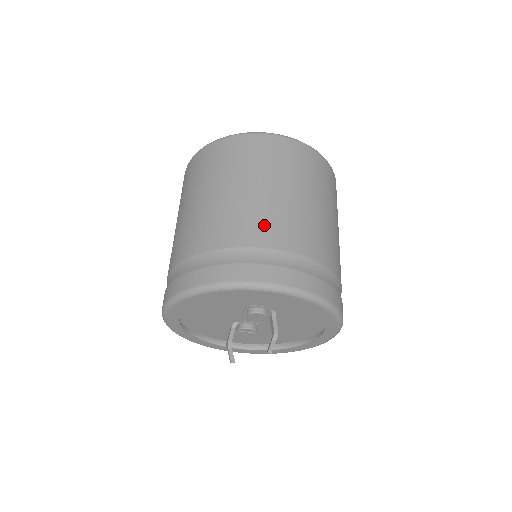
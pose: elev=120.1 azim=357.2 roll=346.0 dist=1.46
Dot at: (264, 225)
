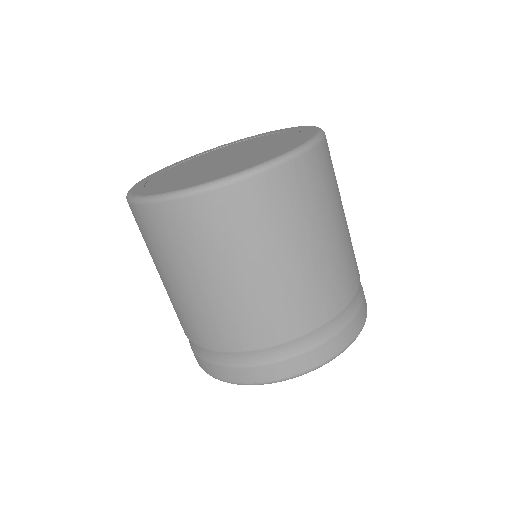
Dot at: (285, 315)
